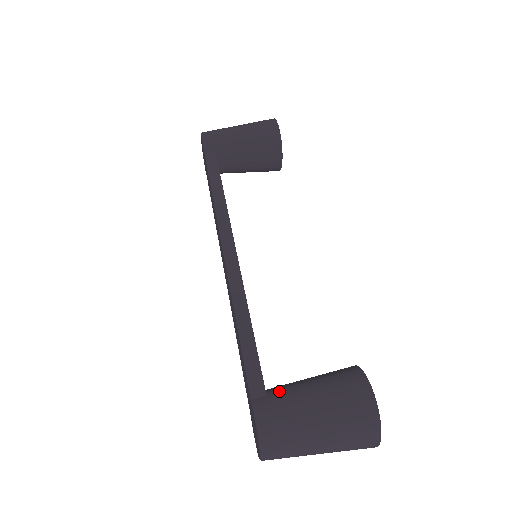
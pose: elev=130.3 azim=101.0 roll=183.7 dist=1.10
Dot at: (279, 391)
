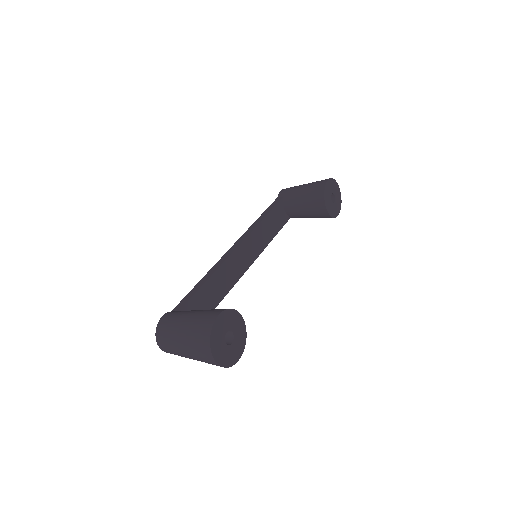
Dot at: occluded
